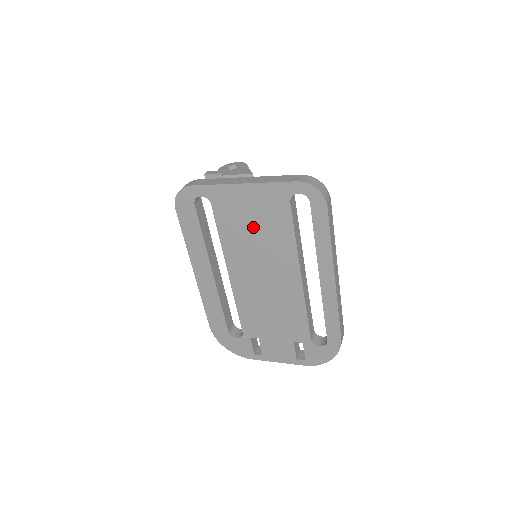
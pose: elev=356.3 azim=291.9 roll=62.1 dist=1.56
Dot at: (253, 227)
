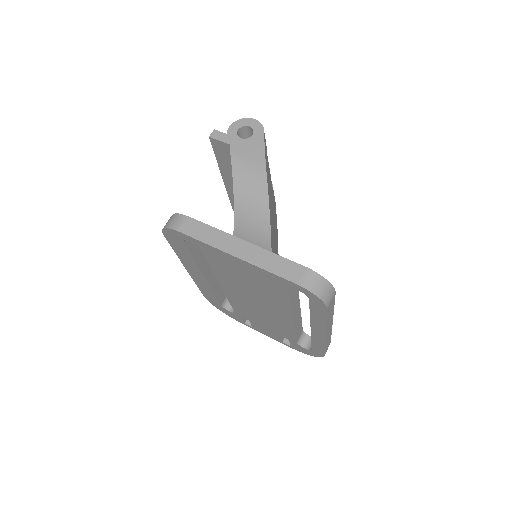
Dot at: (247, 280)
